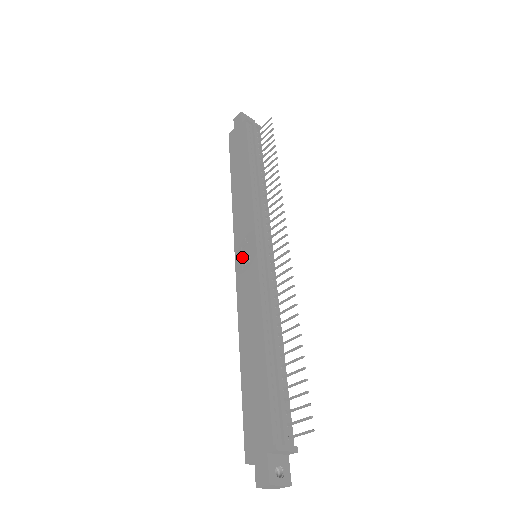
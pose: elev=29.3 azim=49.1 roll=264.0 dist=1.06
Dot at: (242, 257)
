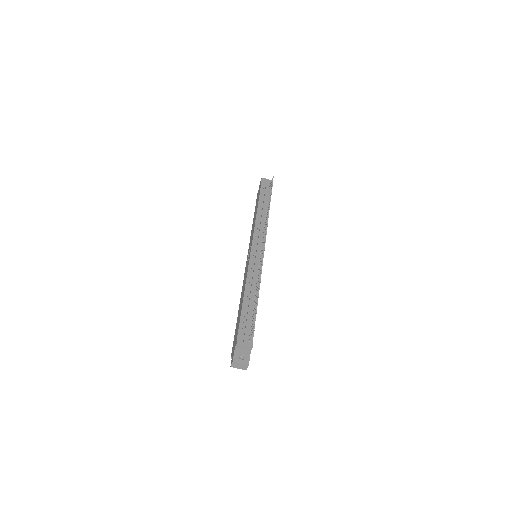
Dot at: occluded
